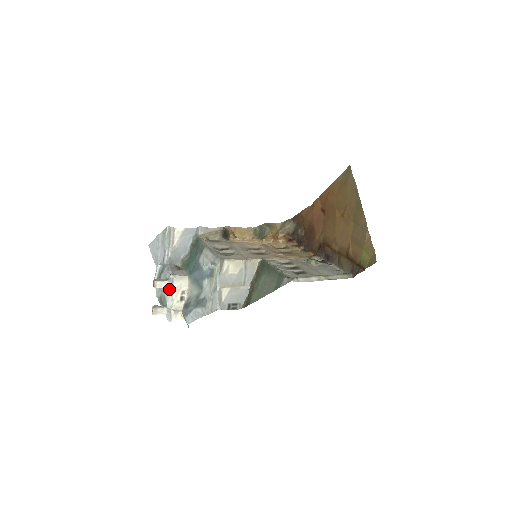
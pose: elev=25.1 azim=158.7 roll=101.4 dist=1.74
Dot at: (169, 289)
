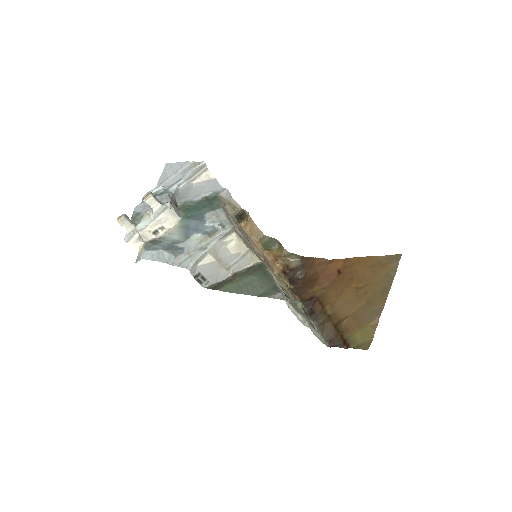
Dot at: (155, 213)
